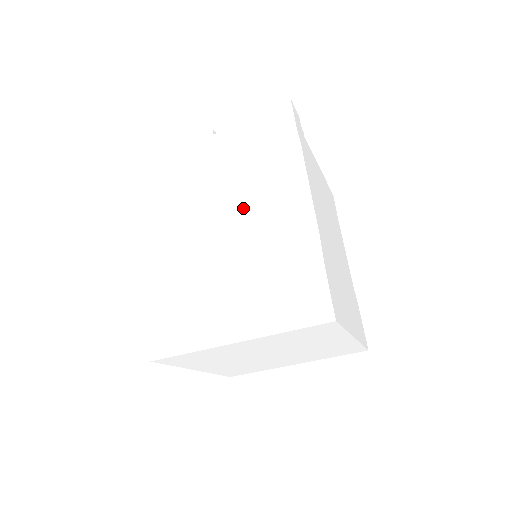
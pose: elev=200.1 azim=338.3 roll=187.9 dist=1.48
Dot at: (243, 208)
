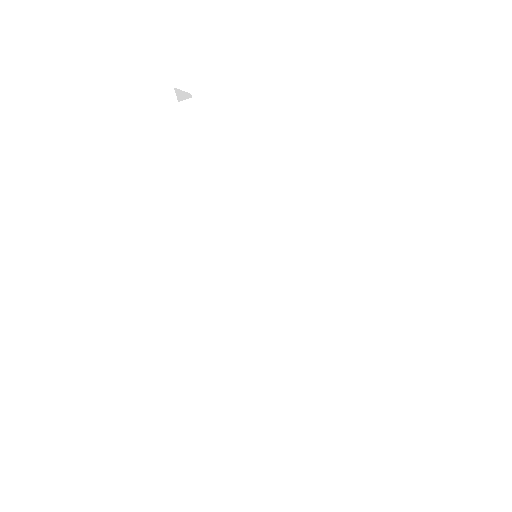
Dot at: (259, 253)
